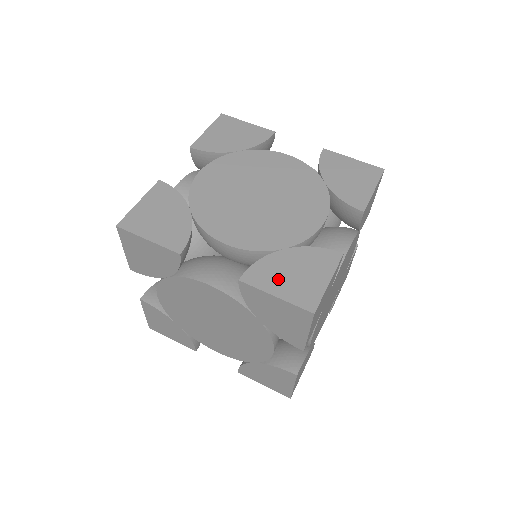
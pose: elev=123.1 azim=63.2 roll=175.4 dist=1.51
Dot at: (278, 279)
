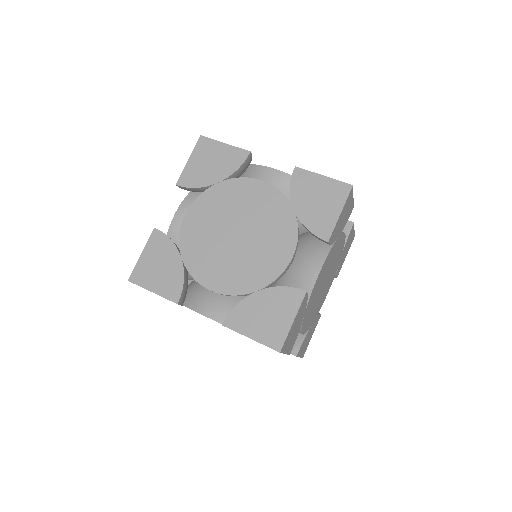
Dot at: (252, 322)
